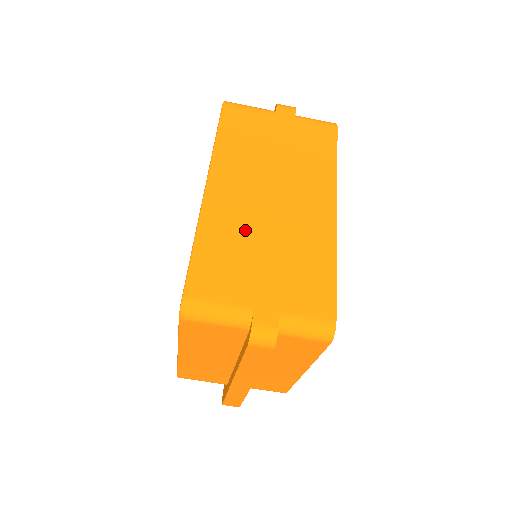
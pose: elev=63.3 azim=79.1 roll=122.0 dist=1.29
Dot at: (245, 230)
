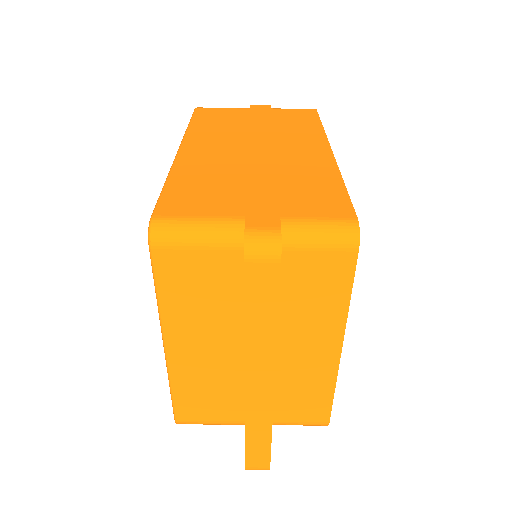
Dot at: (226, 168)
